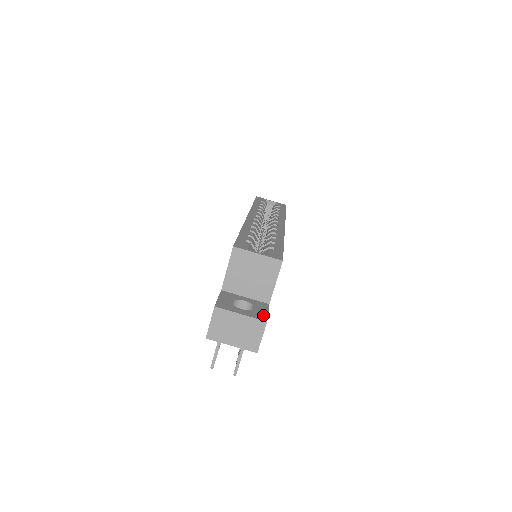
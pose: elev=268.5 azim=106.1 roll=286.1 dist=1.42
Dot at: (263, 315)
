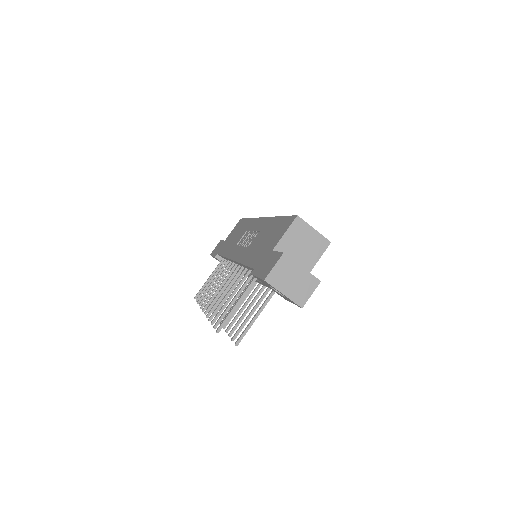
Dot at: occluded
